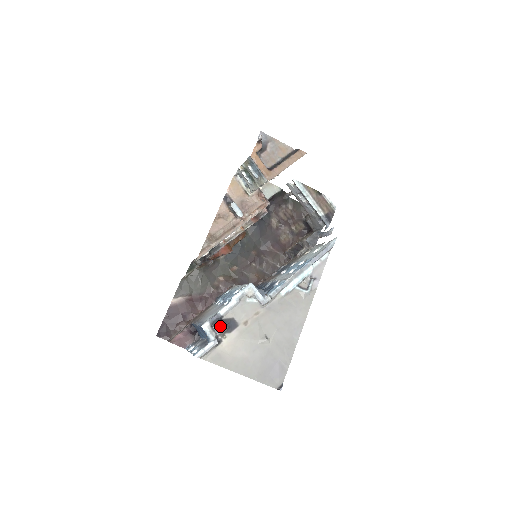
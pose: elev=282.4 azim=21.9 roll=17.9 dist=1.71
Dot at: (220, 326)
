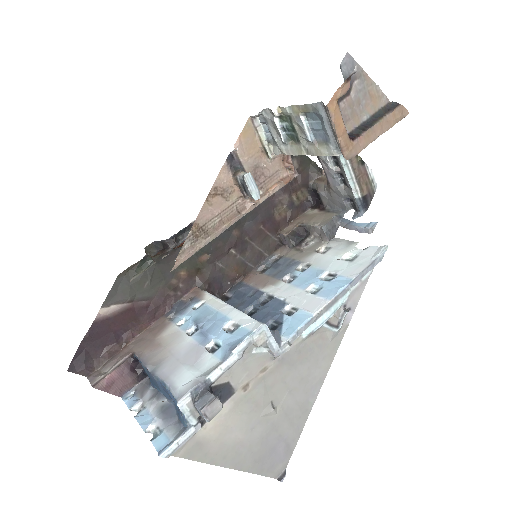
Dot at: (212, 407)
